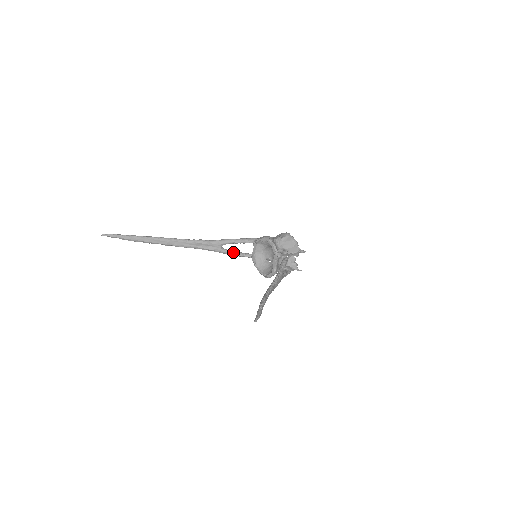
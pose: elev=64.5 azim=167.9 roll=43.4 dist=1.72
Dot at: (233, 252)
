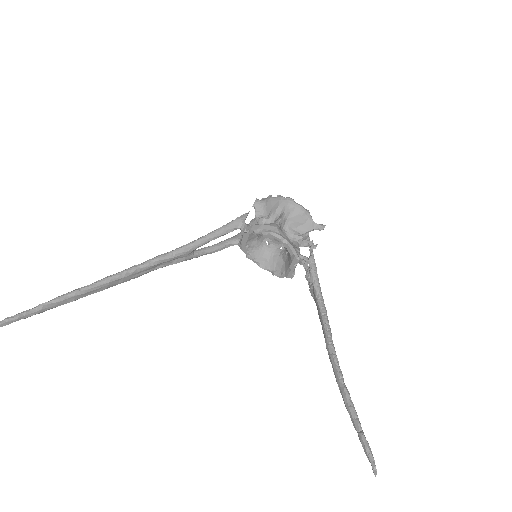
Dot at: (211, 250)
